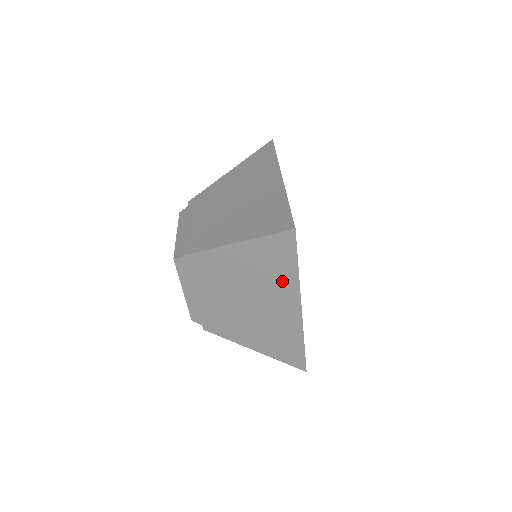
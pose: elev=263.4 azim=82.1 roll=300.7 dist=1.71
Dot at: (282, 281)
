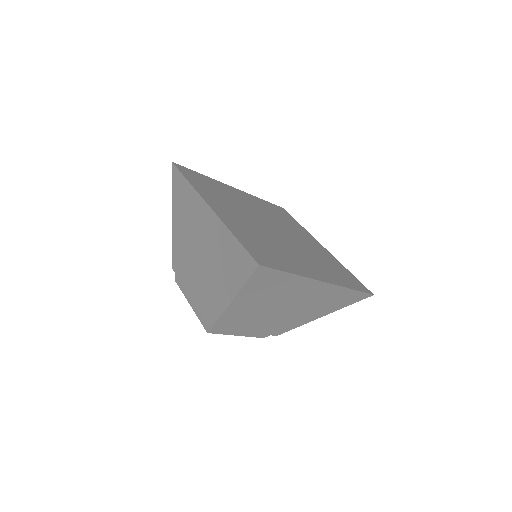
Dot at: (291, 285)
